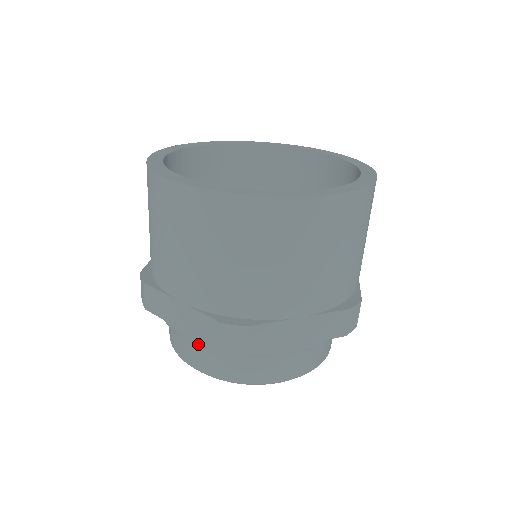
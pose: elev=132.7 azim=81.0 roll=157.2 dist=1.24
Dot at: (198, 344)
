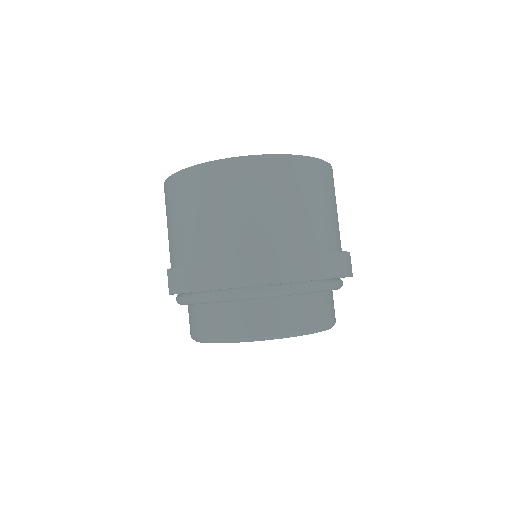
Dot at: (231, 309)
